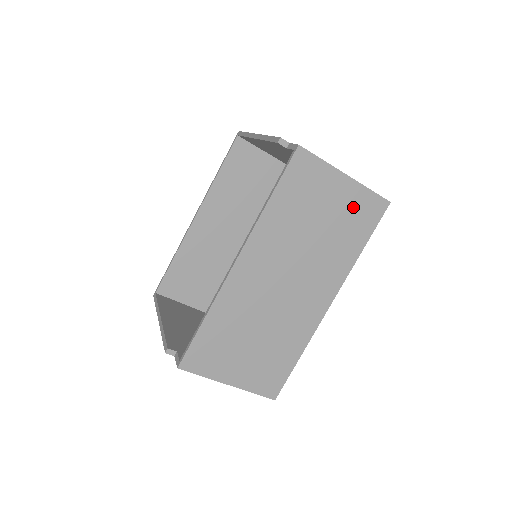
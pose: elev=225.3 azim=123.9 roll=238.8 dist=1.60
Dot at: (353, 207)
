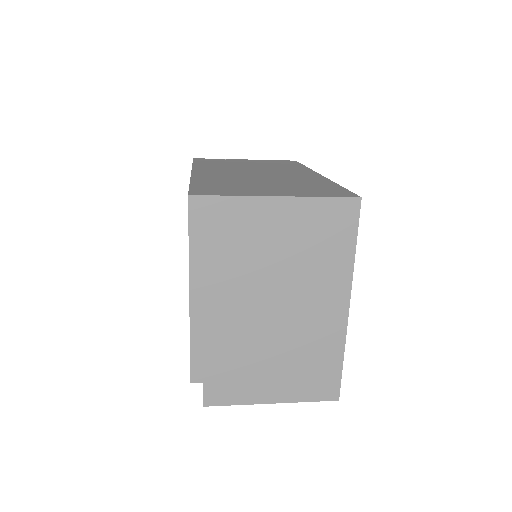
Dot at: occluded
